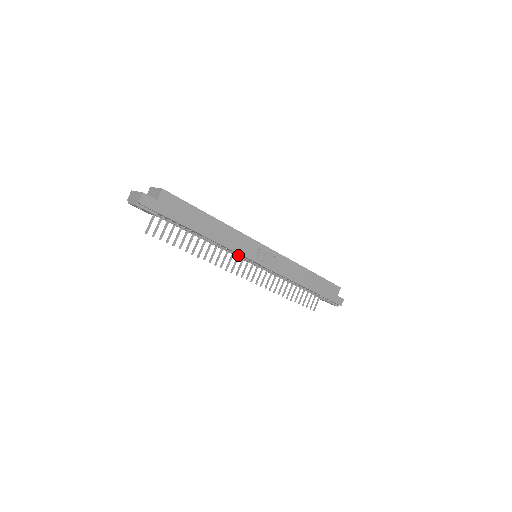
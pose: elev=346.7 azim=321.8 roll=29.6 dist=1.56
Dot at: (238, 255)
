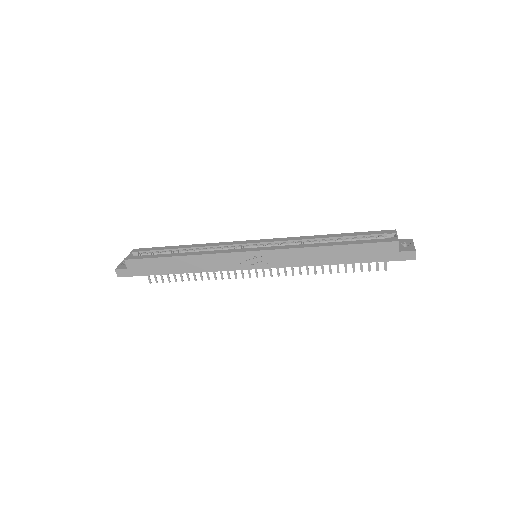
Dot at: occluded
